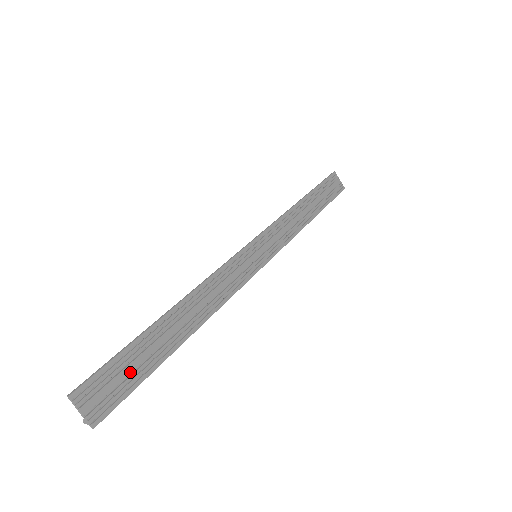
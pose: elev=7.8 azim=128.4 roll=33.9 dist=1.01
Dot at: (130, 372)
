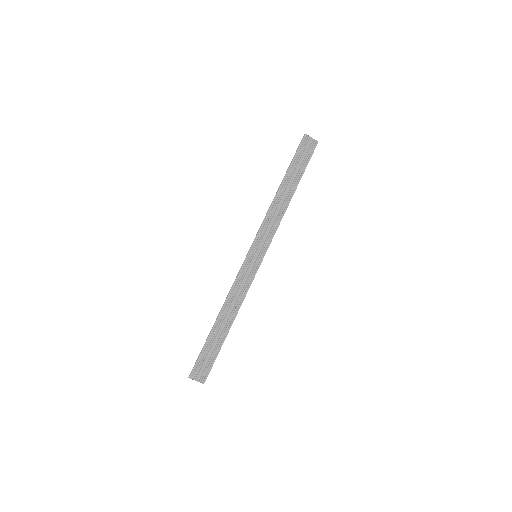
Dot at: (209, 357)
